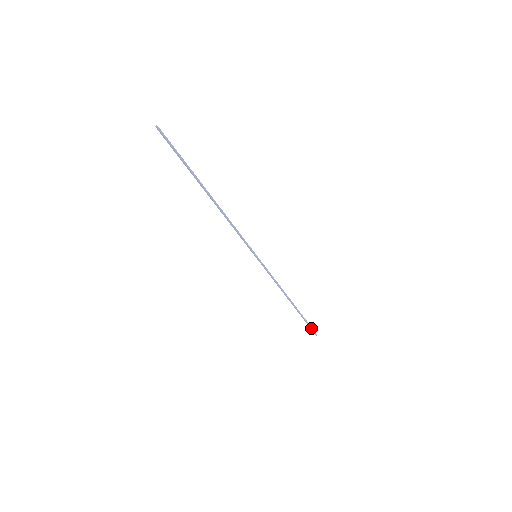
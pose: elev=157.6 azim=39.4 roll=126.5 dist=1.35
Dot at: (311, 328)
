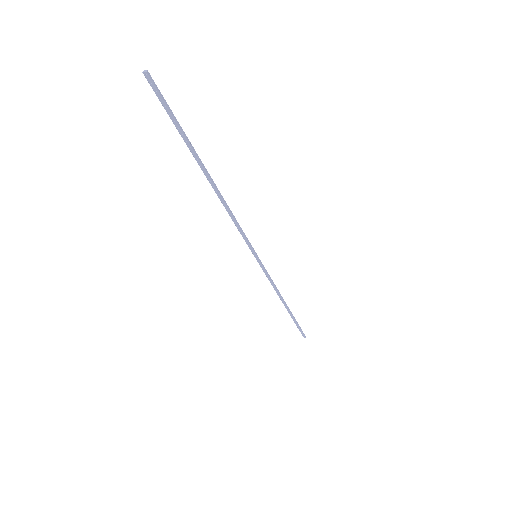
Dot at: (301, 330)
